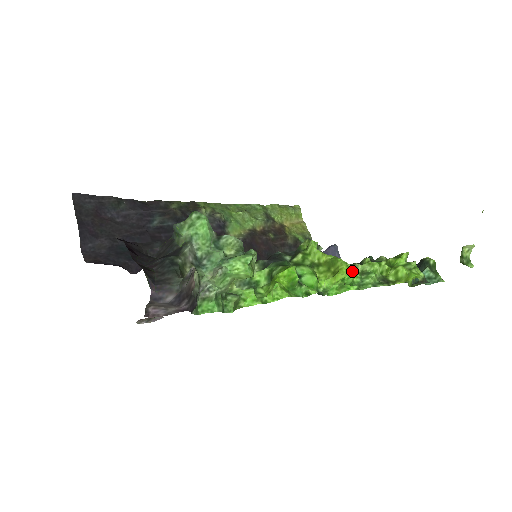
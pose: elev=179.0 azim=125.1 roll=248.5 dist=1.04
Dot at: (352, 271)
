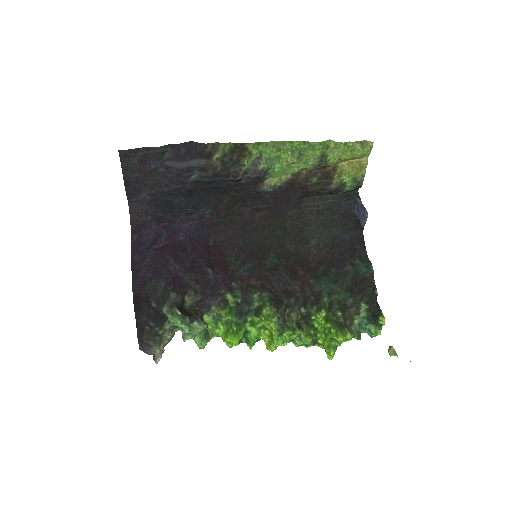
Dot at: (288, 338)
